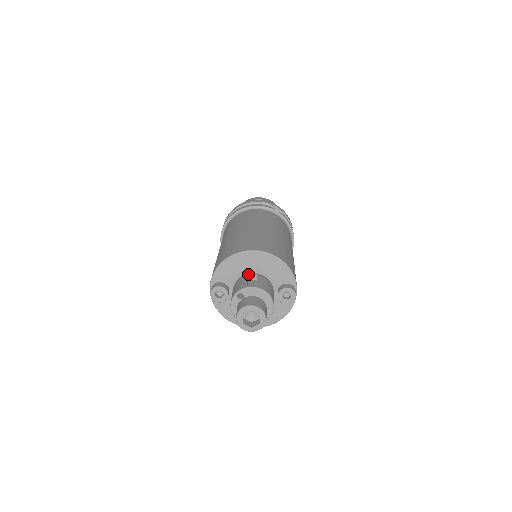
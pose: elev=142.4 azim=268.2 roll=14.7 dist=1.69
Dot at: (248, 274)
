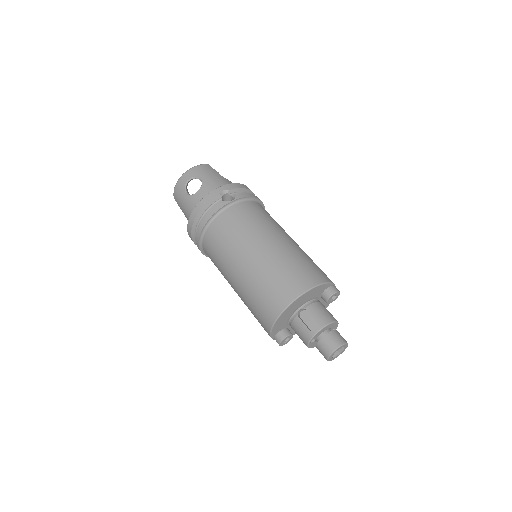
Dot at: (297, 315)
